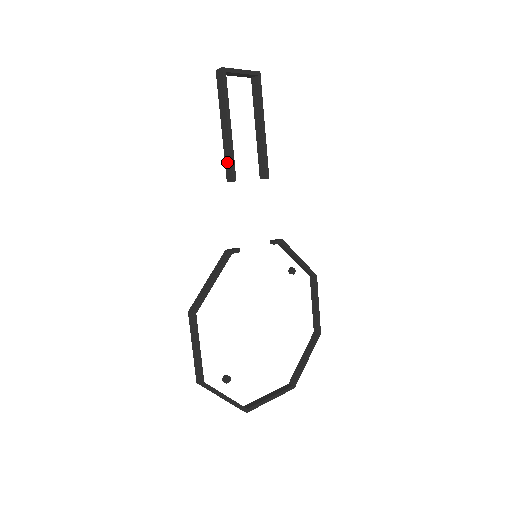
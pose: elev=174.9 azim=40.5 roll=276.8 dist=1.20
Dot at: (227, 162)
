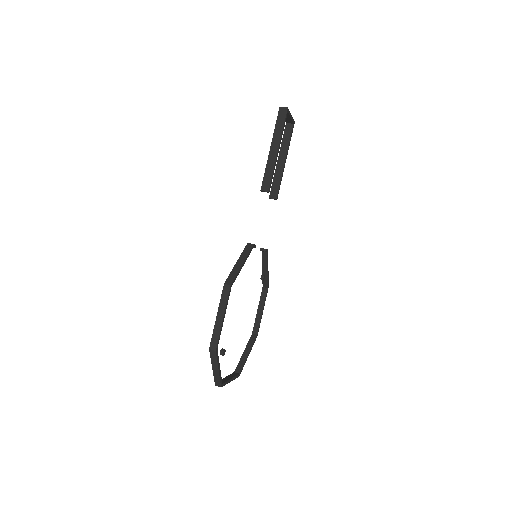
Dot at: (267, 176)
